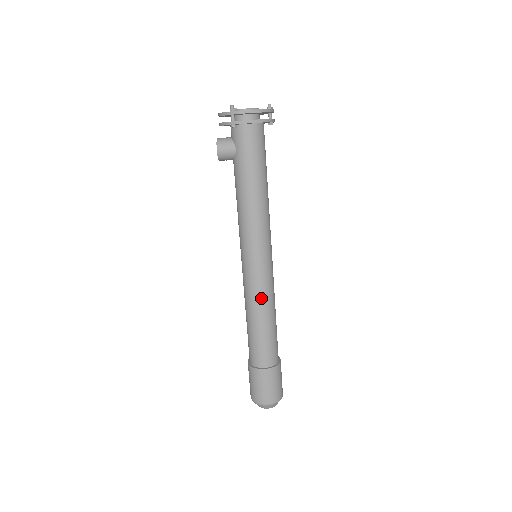
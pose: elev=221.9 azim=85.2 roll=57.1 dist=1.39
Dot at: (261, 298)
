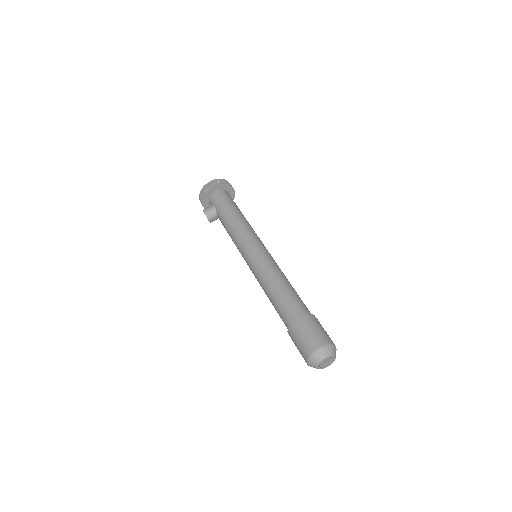
Dot at: (269, 269)
